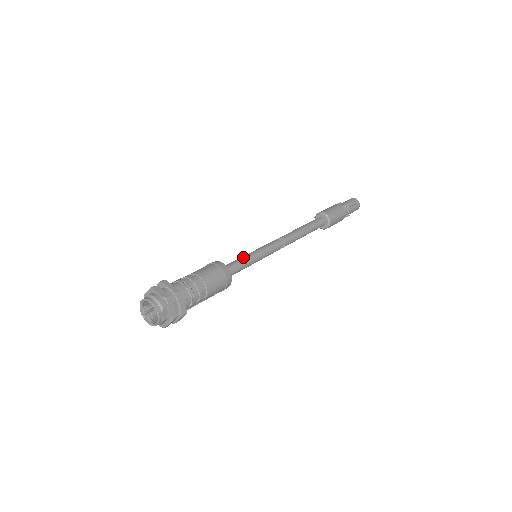
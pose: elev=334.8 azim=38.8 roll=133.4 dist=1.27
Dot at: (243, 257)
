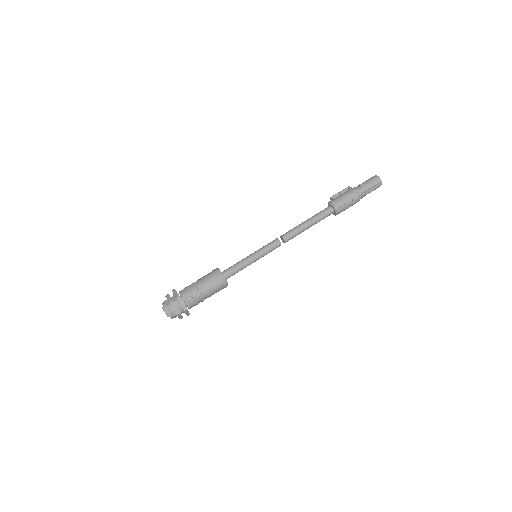
Dot at: (244, 263)
